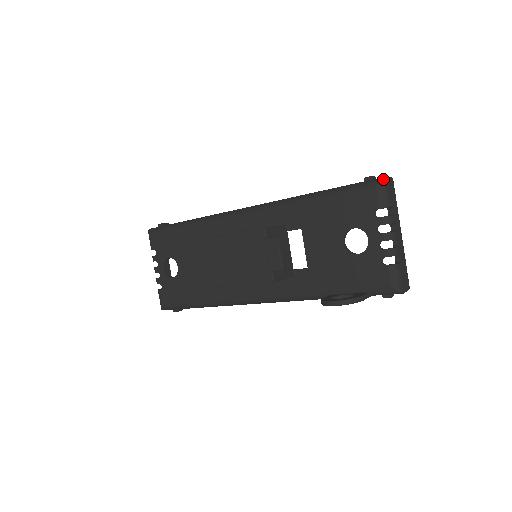
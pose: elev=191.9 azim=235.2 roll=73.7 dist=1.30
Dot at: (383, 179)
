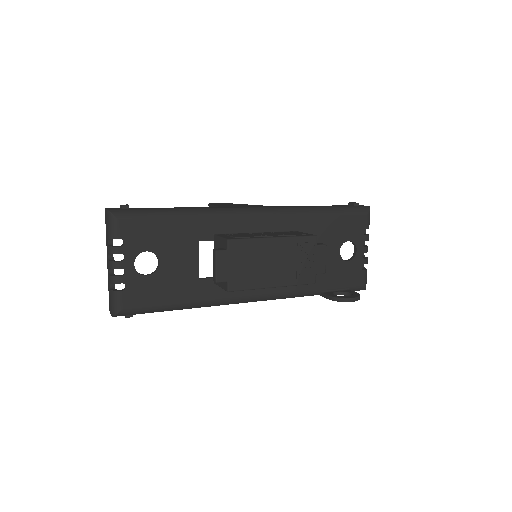
Dot at: occluded
